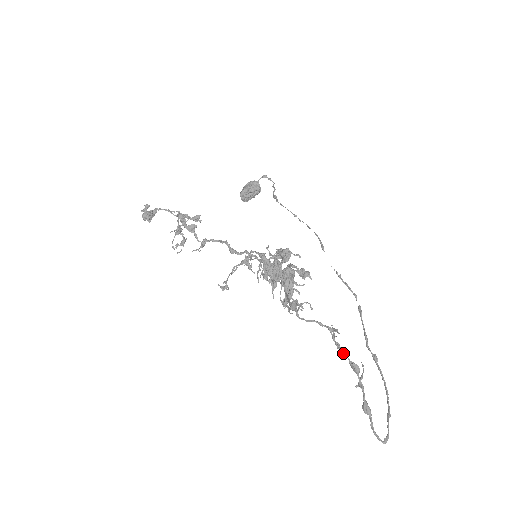
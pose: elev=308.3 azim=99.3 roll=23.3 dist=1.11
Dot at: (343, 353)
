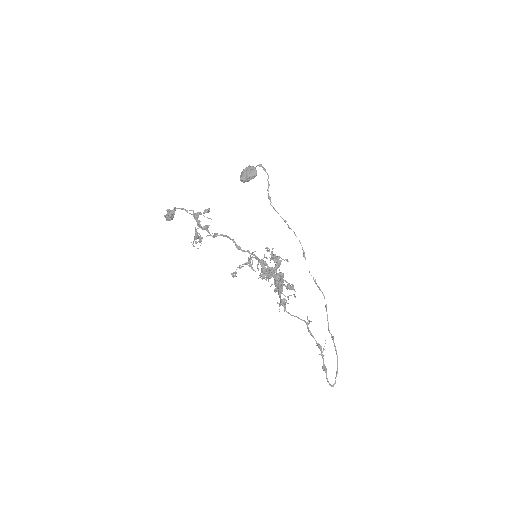
Dot at: occluded
